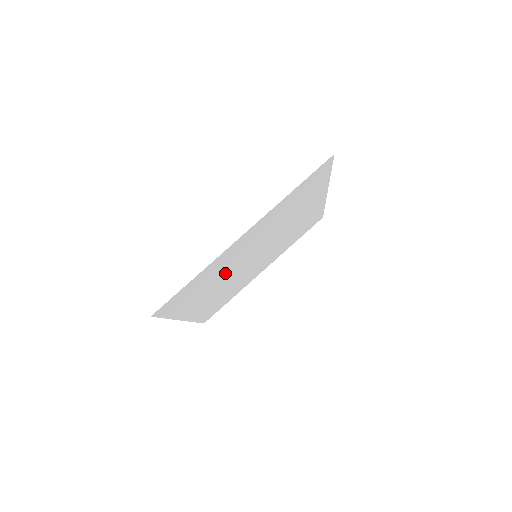
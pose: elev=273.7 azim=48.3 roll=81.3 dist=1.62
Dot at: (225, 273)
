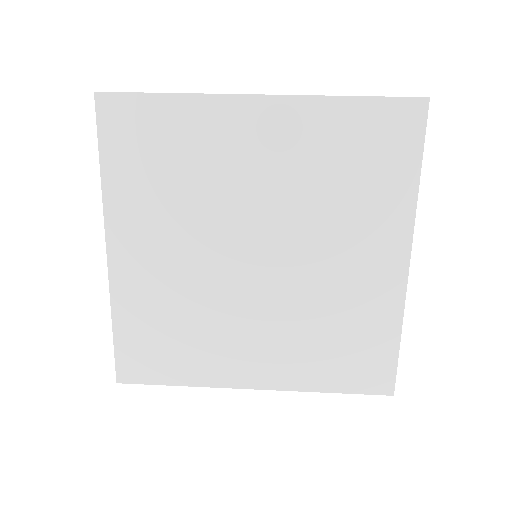
Dot at: (203, 202)
